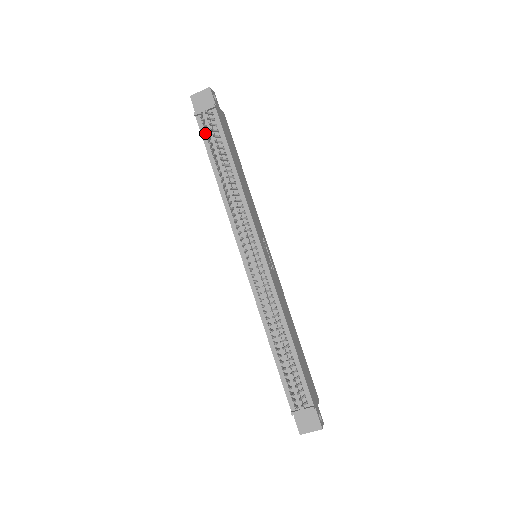
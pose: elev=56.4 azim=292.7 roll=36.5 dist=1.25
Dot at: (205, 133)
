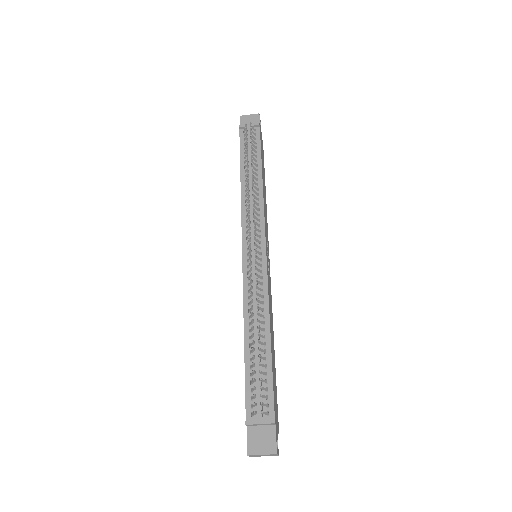
Dot at: (243, 142)
